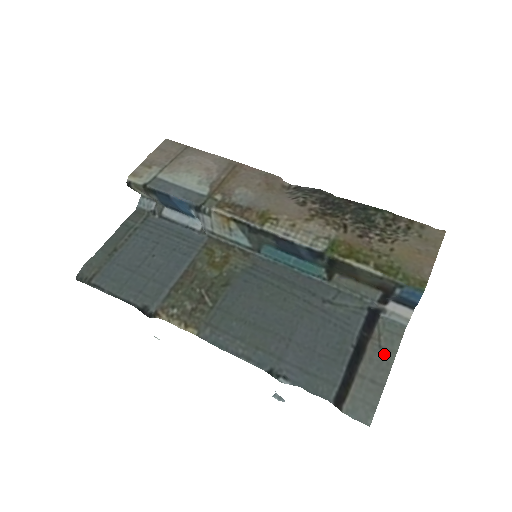
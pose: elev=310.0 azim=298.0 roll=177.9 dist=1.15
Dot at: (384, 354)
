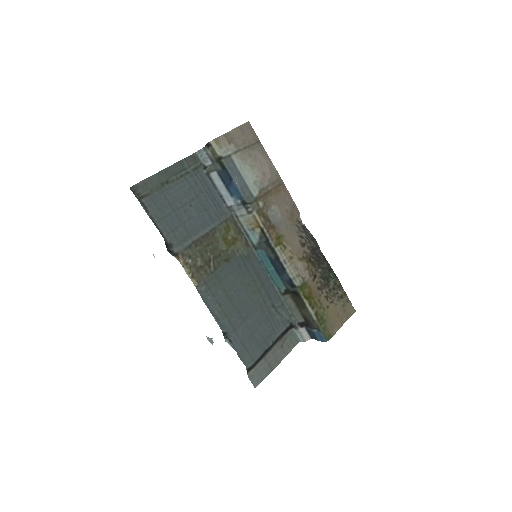
Dot at: (282, 352)
